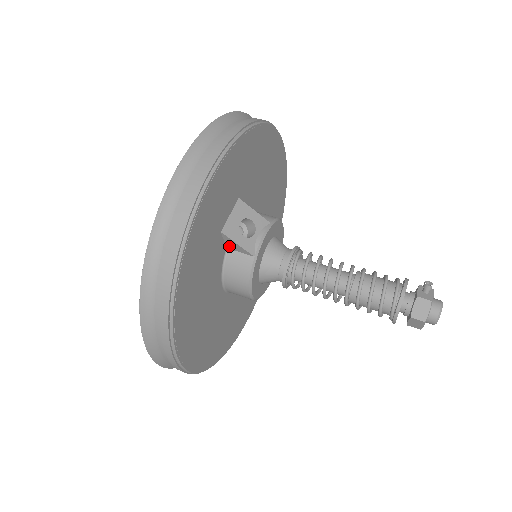
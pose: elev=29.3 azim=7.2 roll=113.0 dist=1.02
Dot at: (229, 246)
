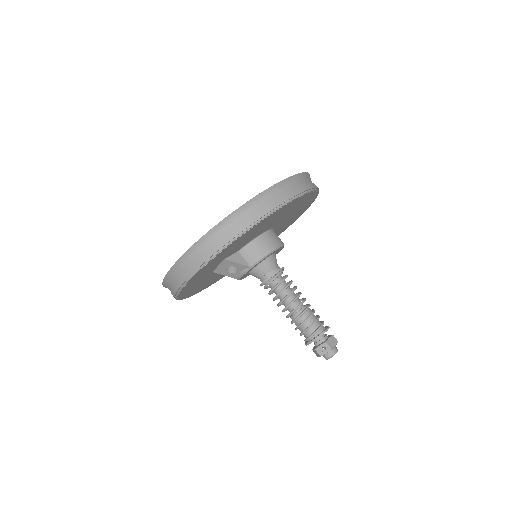
Dot at: occluded
